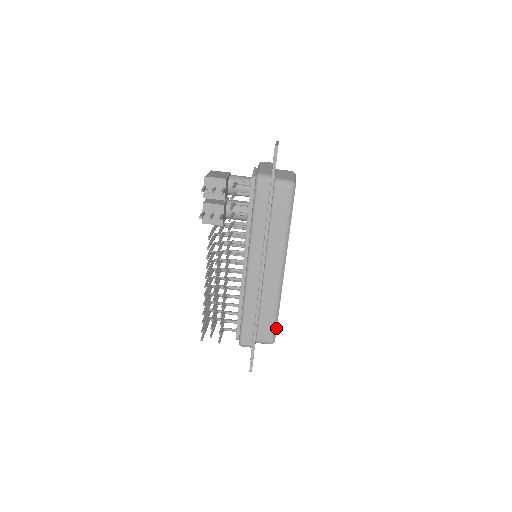
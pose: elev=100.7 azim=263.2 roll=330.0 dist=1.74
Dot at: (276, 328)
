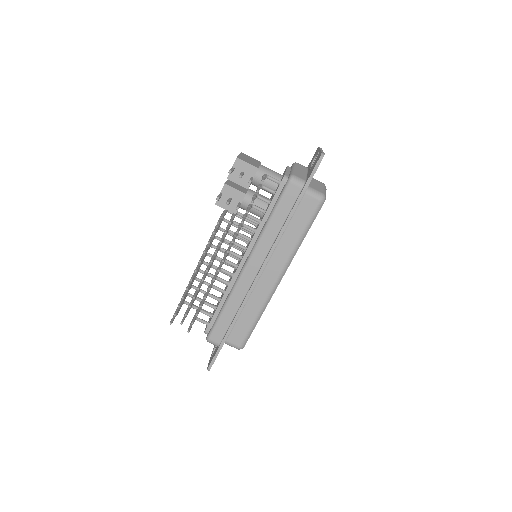
Dot at: (250, 335)
